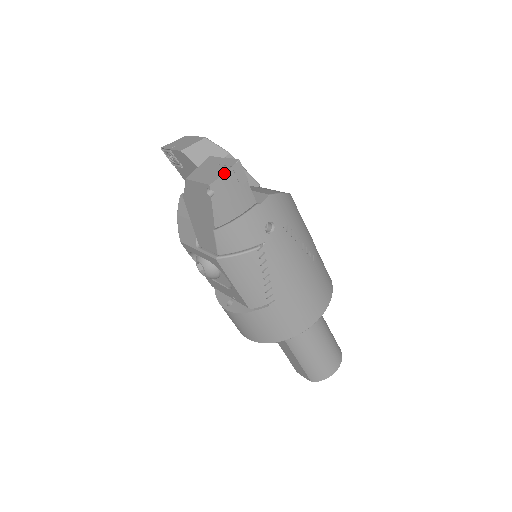
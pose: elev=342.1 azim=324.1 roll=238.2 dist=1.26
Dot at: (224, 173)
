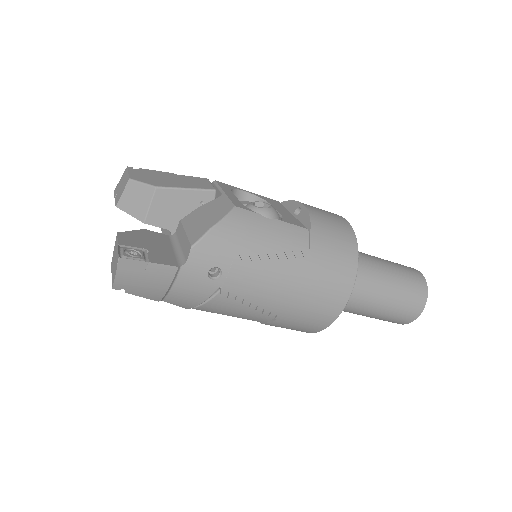
Dot at: (115, 275)
